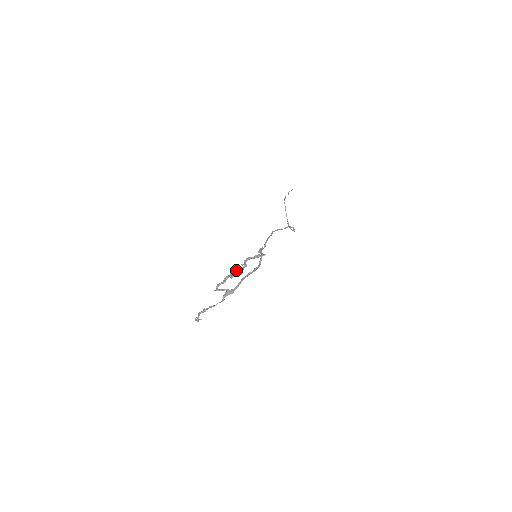
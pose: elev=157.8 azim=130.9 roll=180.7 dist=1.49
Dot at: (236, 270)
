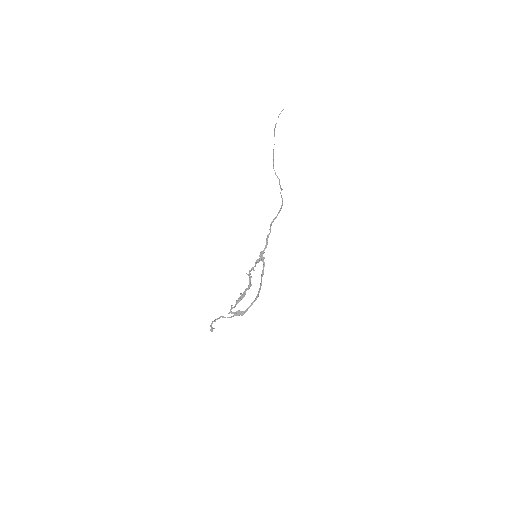
Dot at: (245, 290)
